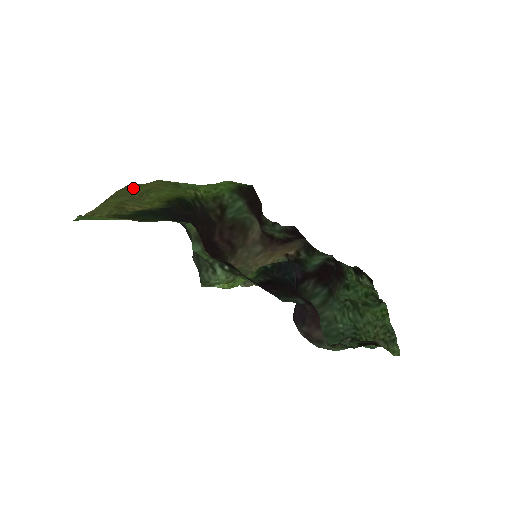
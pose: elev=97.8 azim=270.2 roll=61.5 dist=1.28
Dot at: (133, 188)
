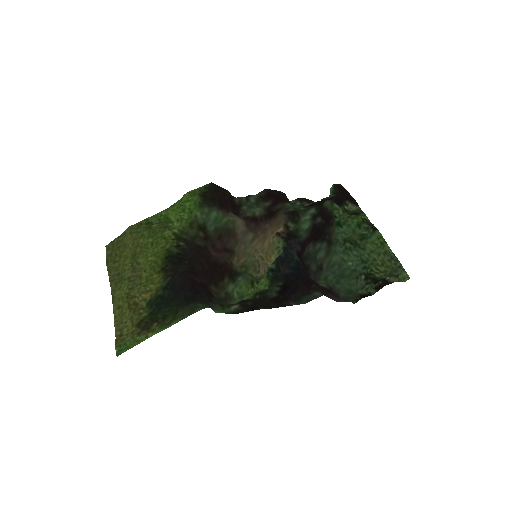
Dot at: (117, 255)
